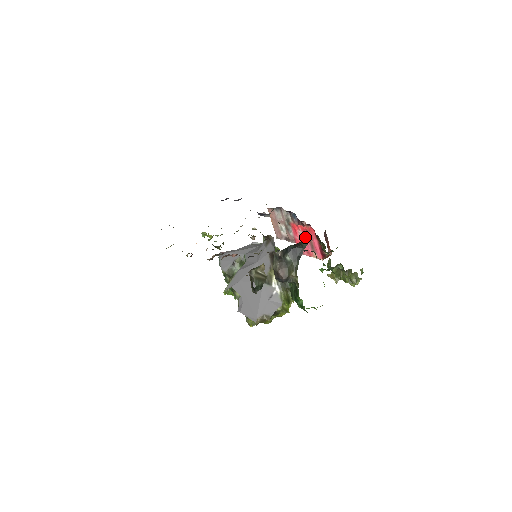
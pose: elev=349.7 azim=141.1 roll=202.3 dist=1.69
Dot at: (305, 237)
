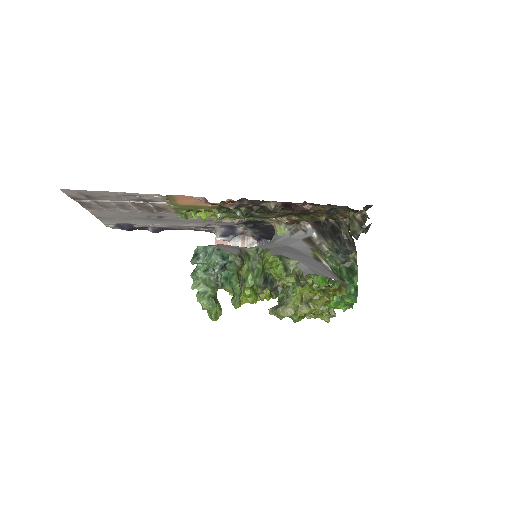
Dot at: occluded
